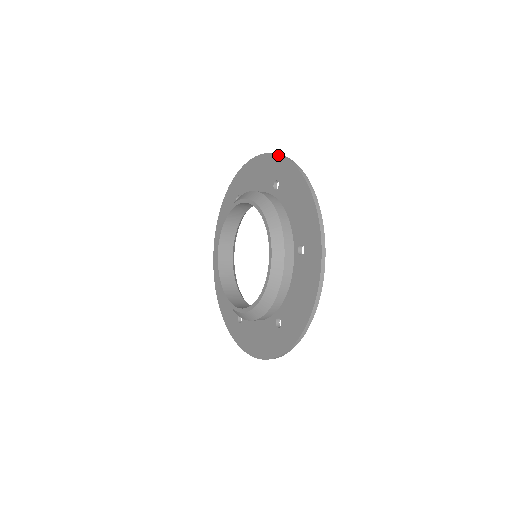
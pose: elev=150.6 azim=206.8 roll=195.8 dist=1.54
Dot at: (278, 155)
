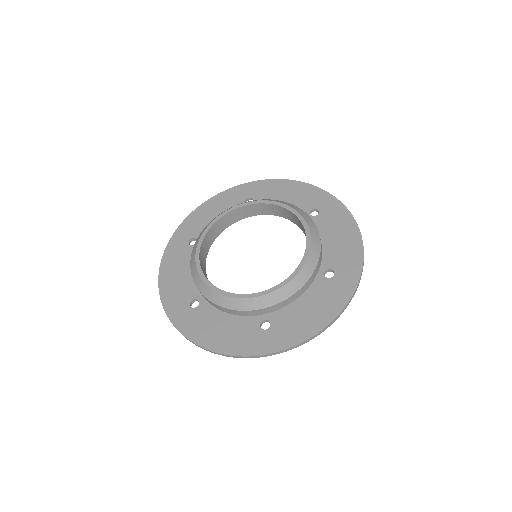
Dot at: (361, 271)
